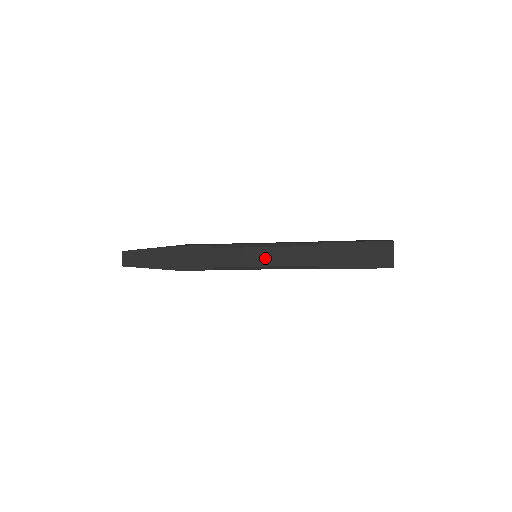
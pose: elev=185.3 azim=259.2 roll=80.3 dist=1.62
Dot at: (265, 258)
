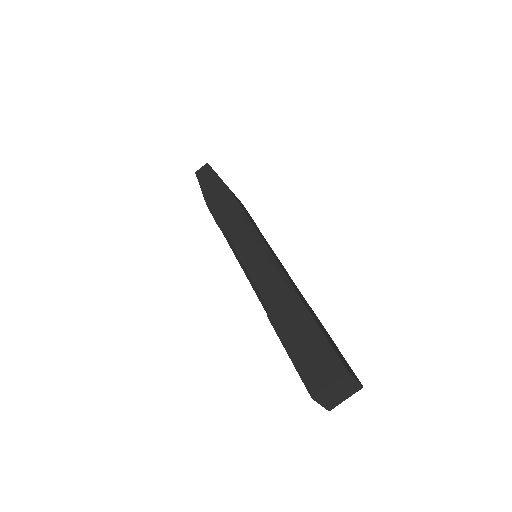
Dot at: occluded
